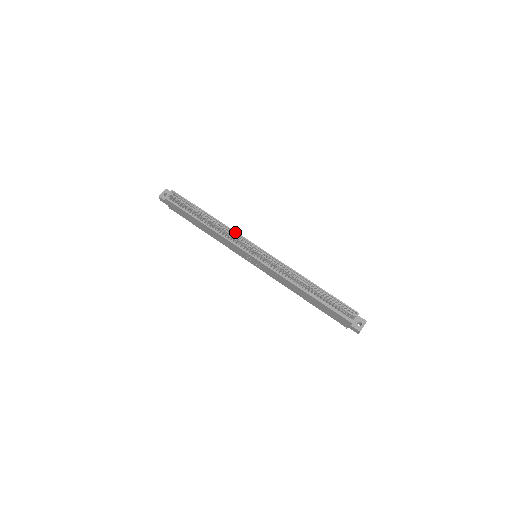
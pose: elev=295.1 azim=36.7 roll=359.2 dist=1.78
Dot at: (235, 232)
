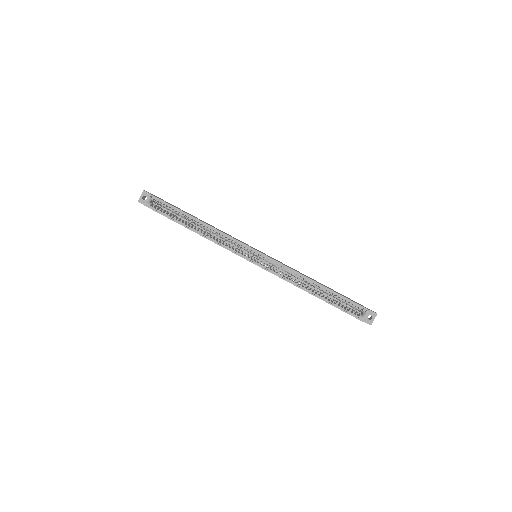
Dot at: (229, 237)
